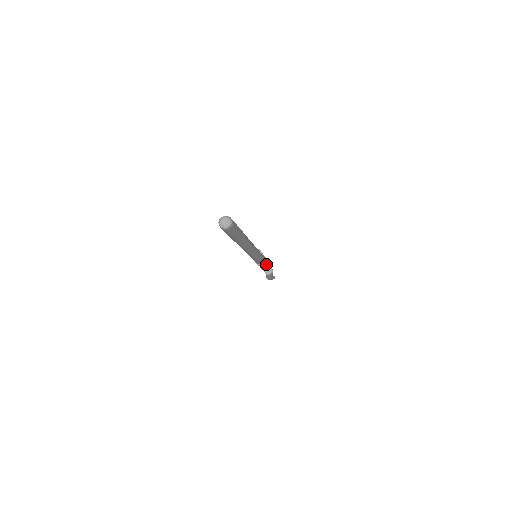
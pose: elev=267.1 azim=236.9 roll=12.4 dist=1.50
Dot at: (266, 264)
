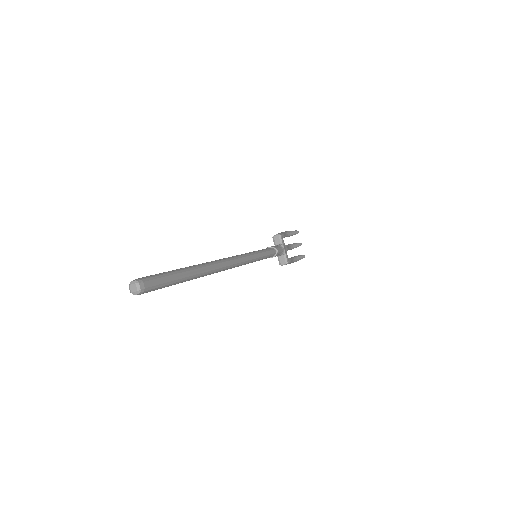
Dot at: (282, 254)
